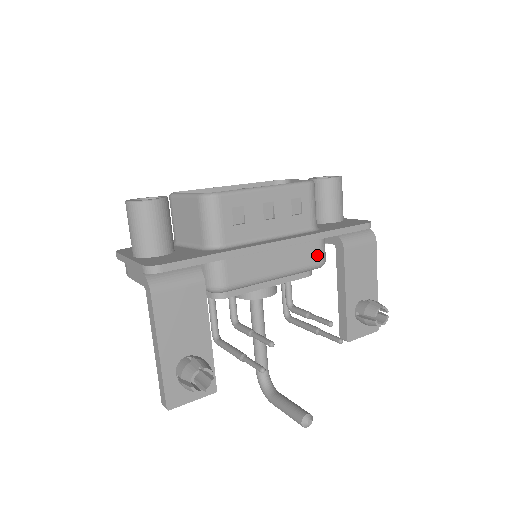
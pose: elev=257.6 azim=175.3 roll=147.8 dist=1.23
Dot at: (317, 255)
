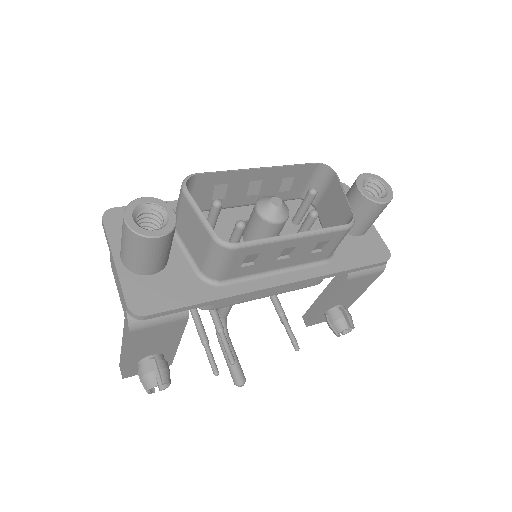
Dot at: (316, 281)
